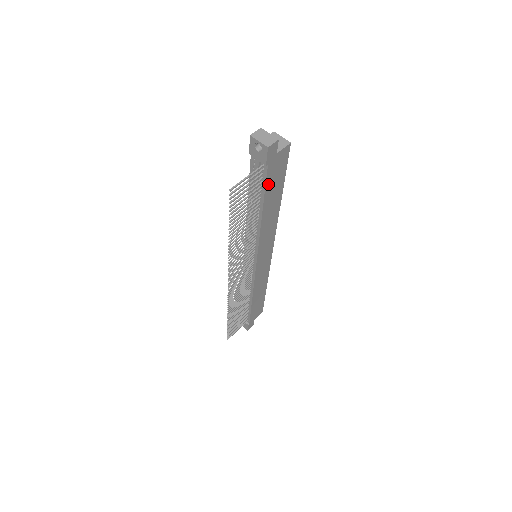
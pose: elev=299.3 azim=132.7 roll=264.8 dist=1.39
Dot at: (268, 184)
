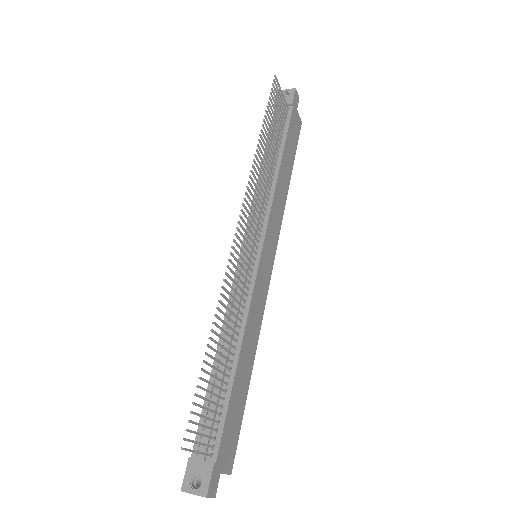
Dot at: (289, 131)
